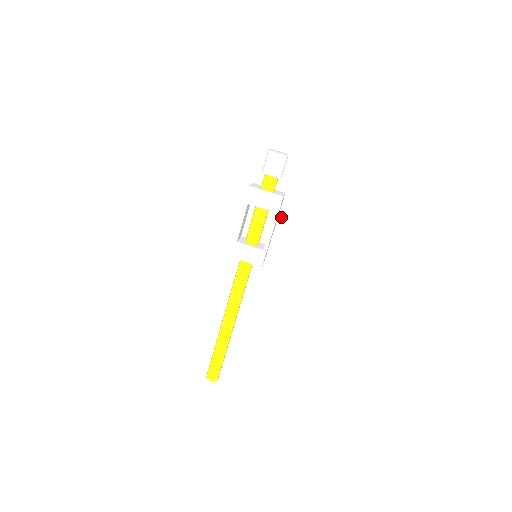
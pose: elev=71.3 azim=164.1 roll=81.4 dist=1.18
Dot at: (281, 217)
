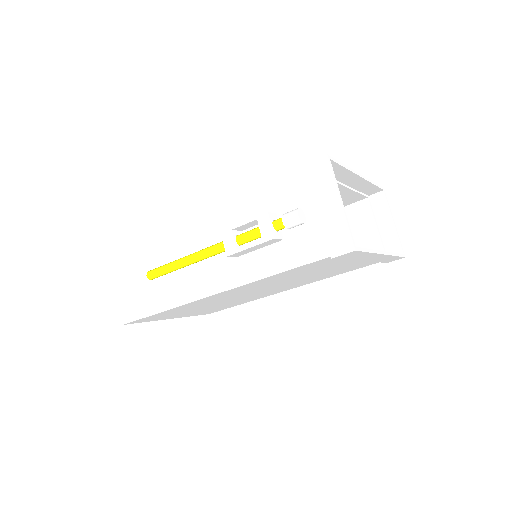
Dot at: (268, 248)
